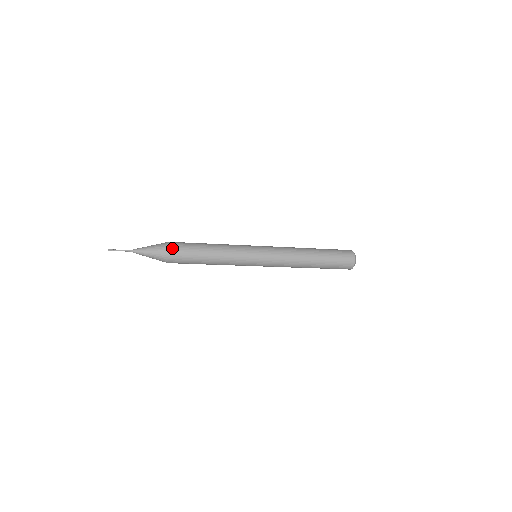
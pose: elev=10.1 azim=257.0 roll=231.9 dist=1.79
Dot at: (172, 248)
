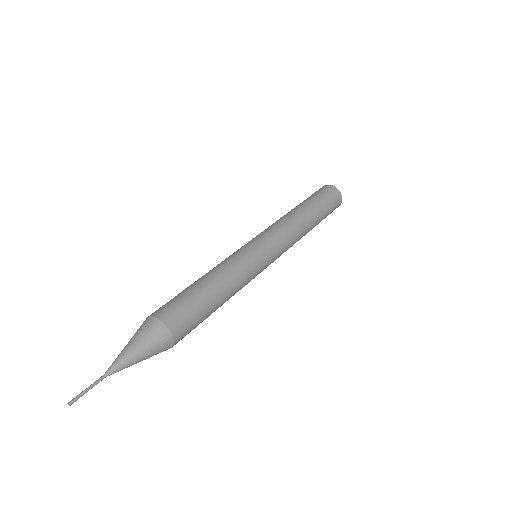
Dot at: (178, 338)
